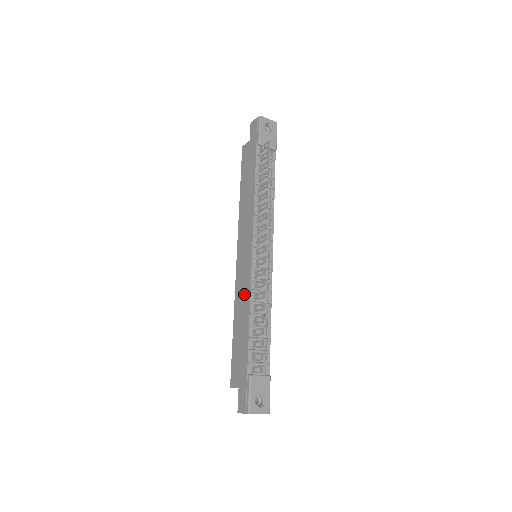
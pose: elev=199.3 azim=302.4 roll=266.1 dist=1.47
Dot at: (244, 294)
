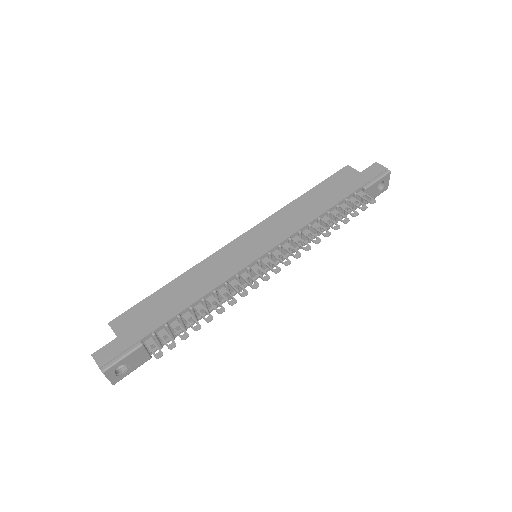
Dot at: (215, 274)
